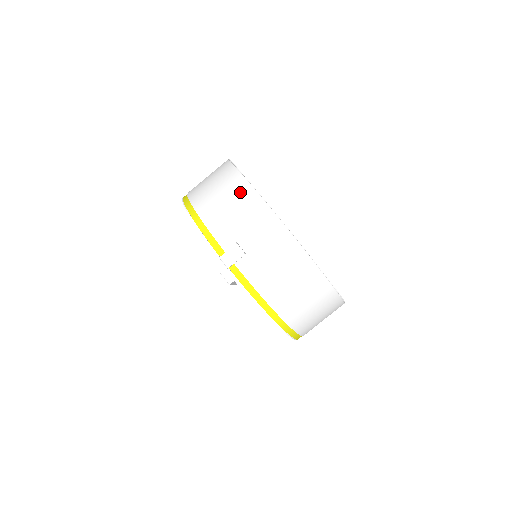
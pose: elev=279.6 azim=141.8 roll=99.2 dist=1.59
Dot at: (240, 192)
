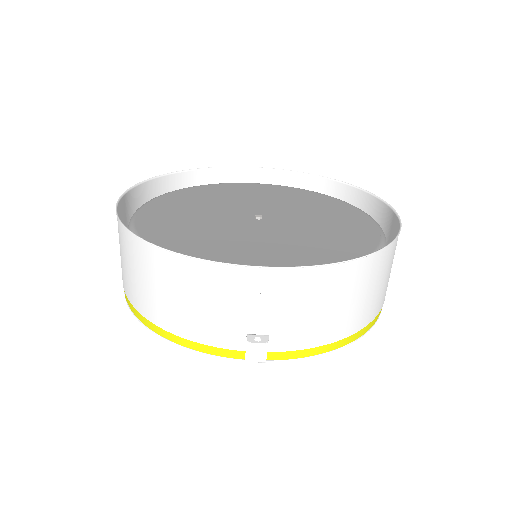
Dot at: (183, 275)
